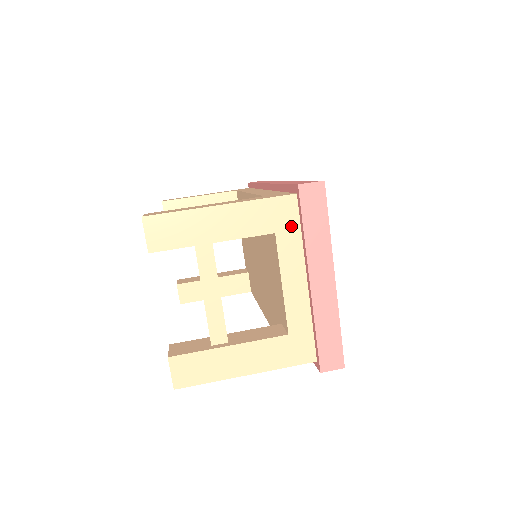
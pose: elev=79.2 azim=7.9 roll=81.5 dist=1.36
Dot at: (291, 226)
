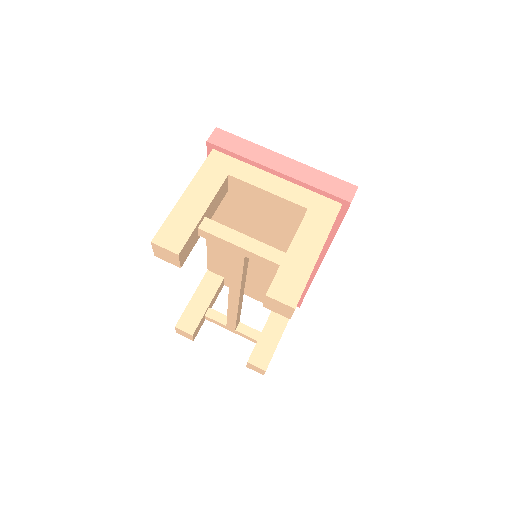
Dot at: (231, 164)
